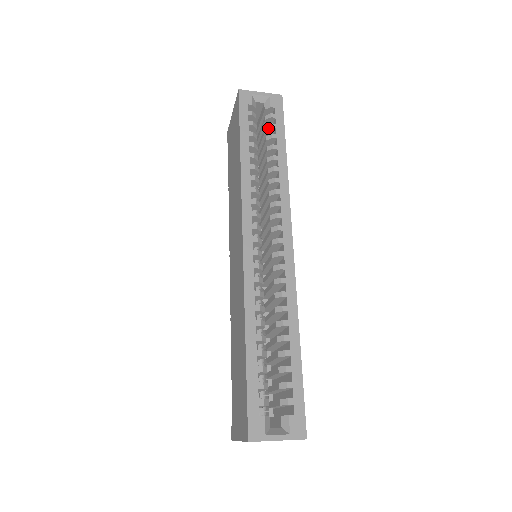
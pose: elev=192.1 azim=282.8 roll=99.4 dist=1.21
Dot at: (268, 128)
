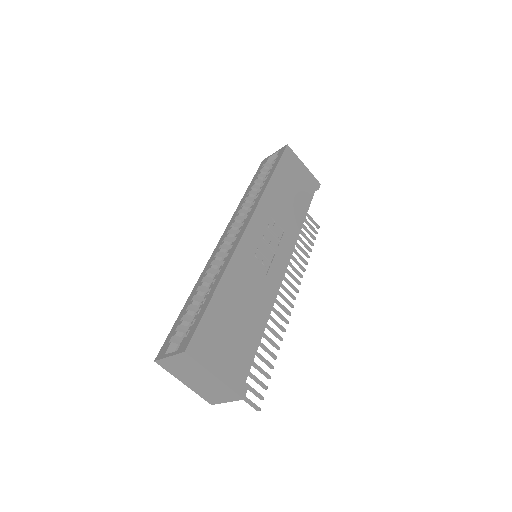
Dot at: occluded
